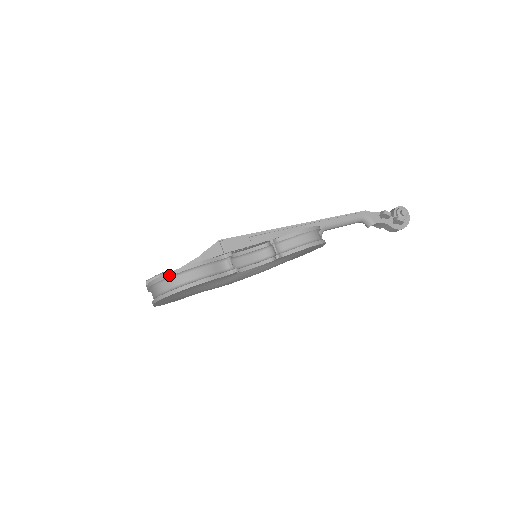
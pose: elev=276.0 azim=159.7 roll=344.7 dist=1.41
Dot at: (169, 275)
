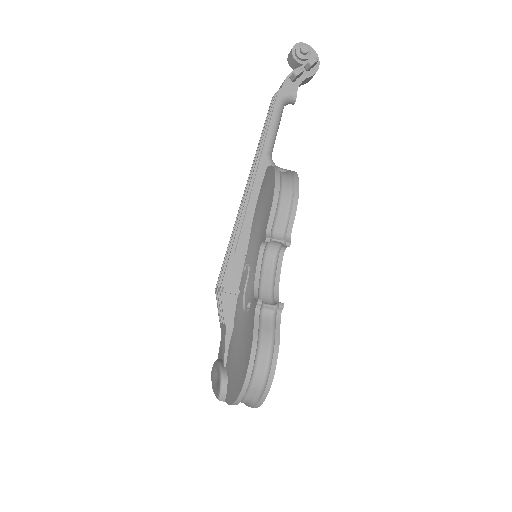
Dot at: (245, 388)
